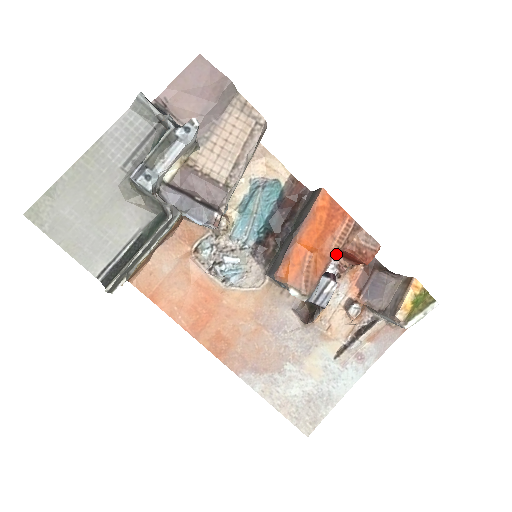
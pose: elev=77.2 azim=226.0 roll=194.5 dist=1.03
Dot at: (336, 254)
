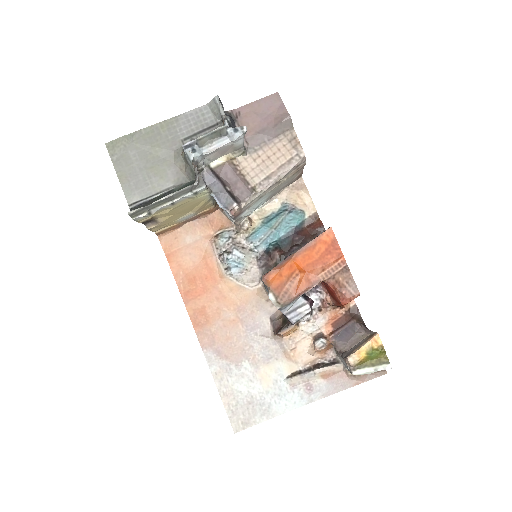
Dot at: (325, 290)
